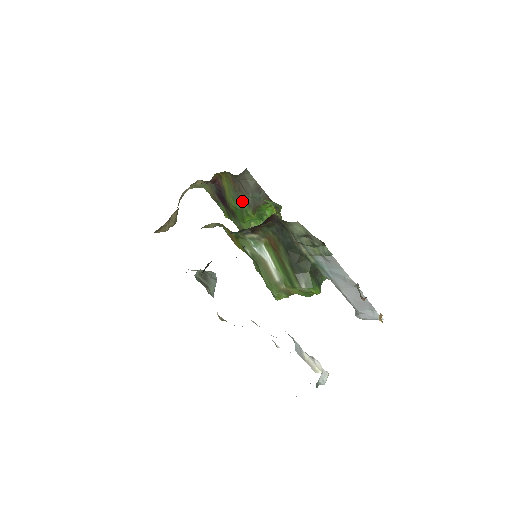
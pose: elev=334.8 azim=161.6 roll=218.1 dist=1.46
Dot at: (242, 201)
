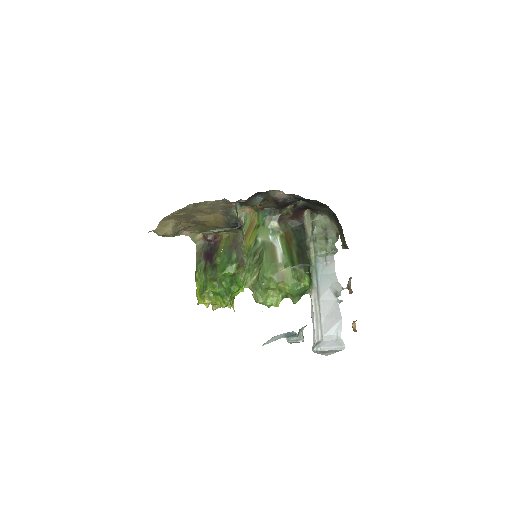
Dot at: (233, 255)
